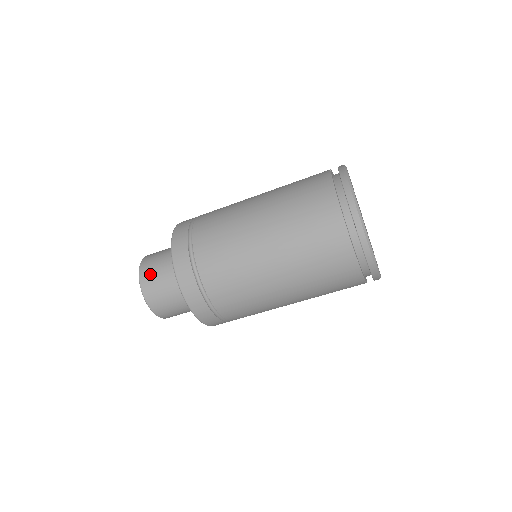
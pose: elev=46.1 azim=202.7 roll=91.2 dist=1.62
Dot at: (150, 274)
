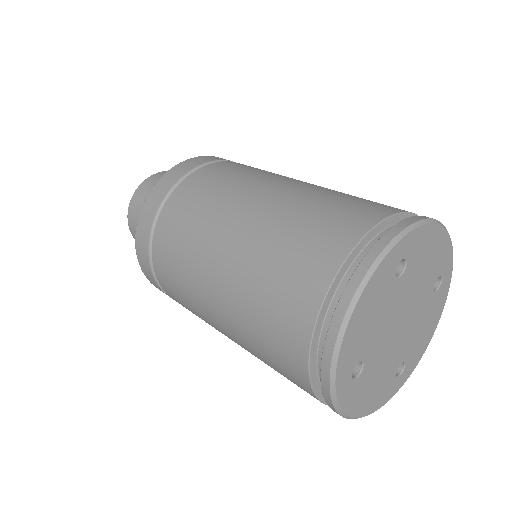
Dot at: occluded
